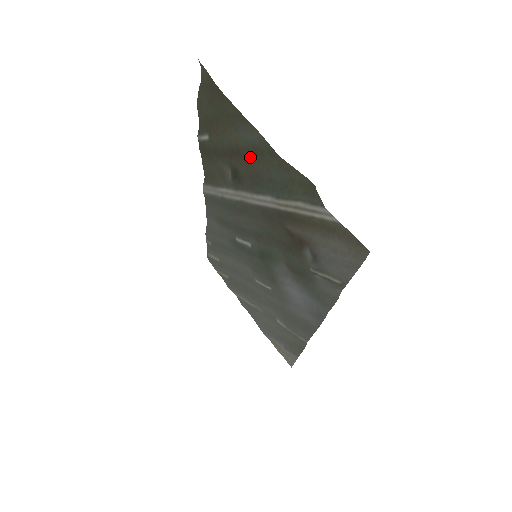
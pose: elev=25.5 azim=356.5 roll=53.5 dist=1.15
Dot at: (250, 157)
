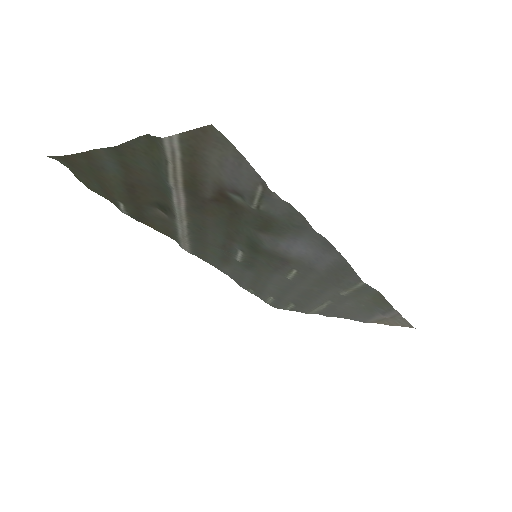
Dot at: (134, 179)
